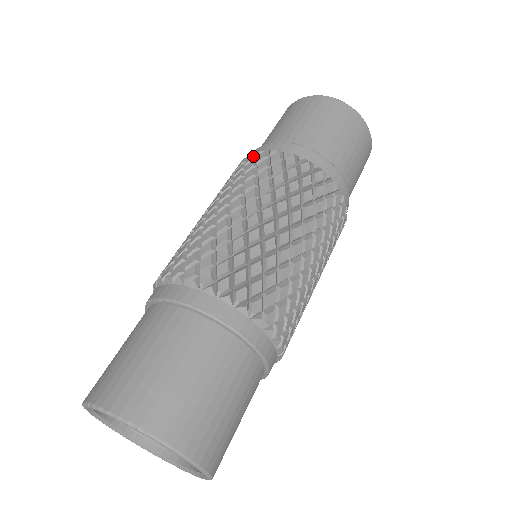
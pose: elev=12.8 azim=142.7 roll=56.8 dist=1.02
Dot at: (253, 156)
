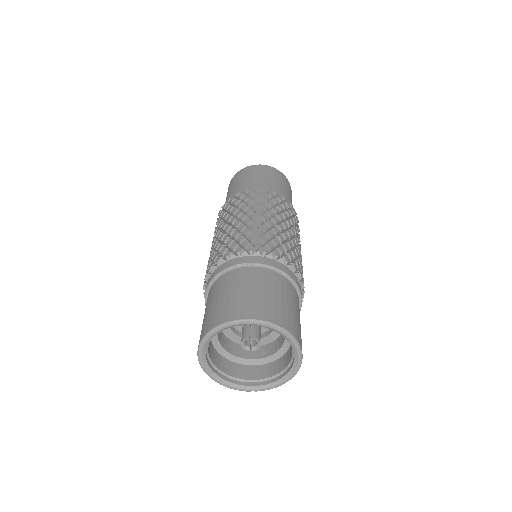
Dot at: (264, 191)
